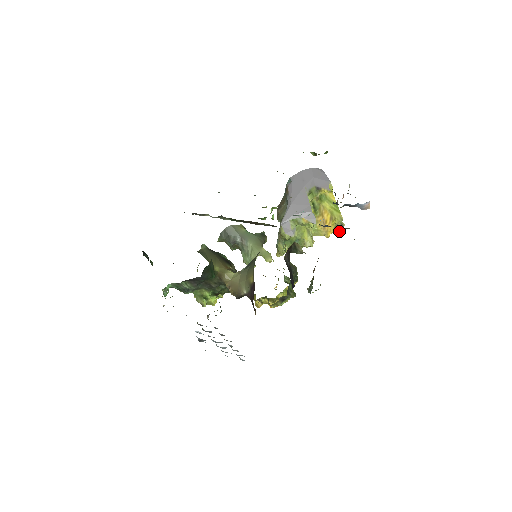
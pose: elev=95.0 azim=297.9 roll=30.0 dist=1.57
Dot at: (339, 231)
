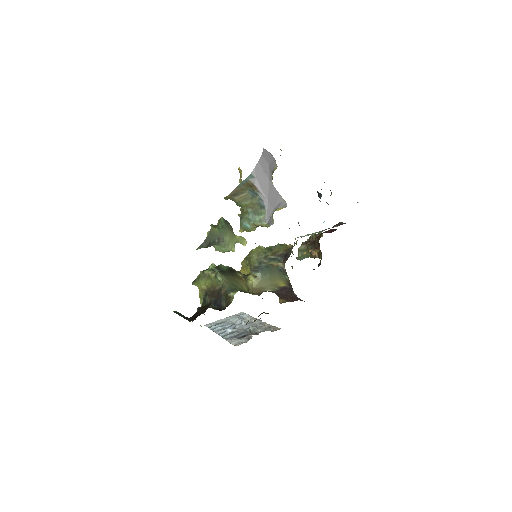
Dot at: occluded
